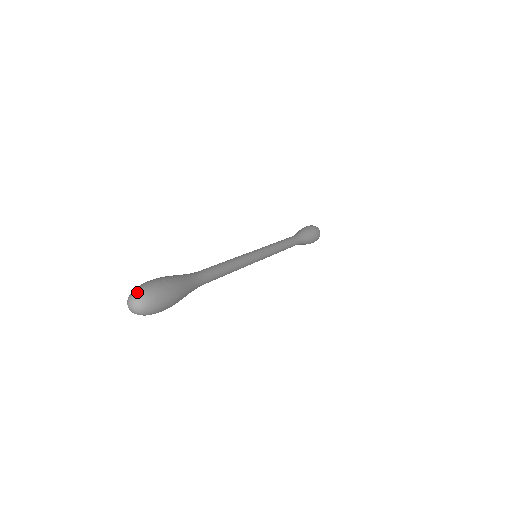
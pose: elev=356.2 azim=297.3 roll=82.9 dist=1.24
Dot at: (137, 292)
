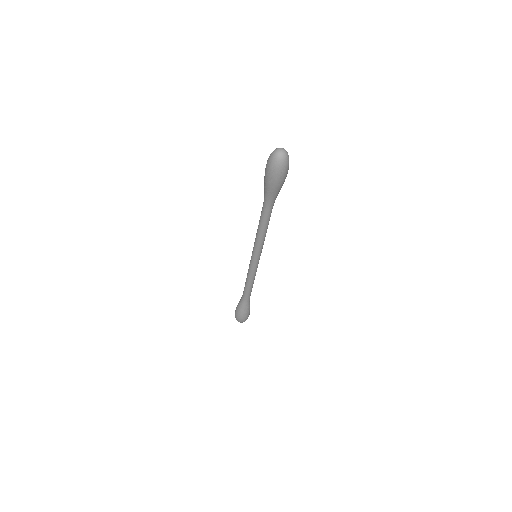
Dot at: occluded
